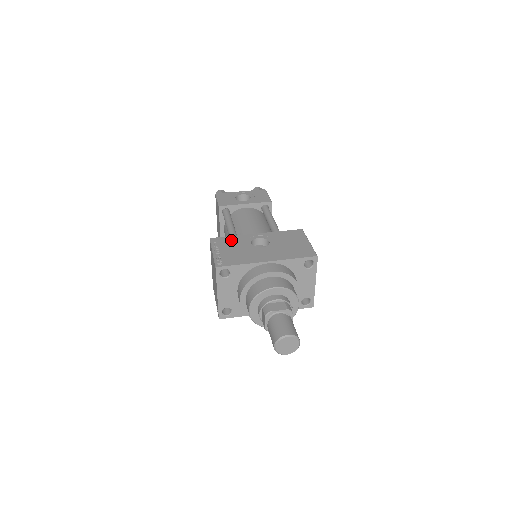
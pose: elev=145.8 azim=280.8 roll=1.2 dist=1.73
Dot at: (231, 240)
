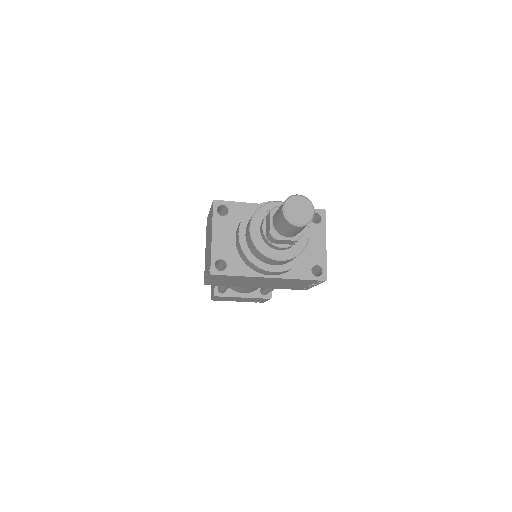
Dot at: occluded
